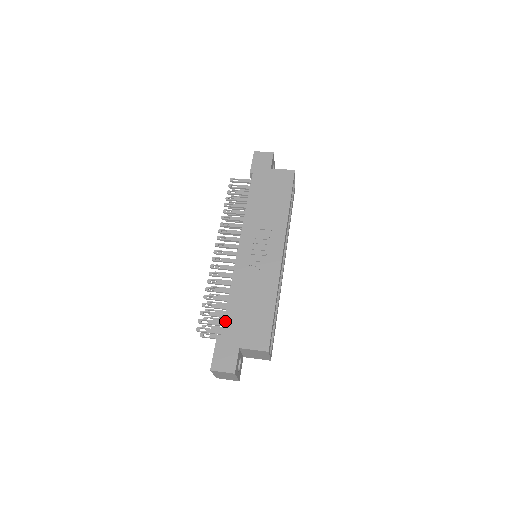
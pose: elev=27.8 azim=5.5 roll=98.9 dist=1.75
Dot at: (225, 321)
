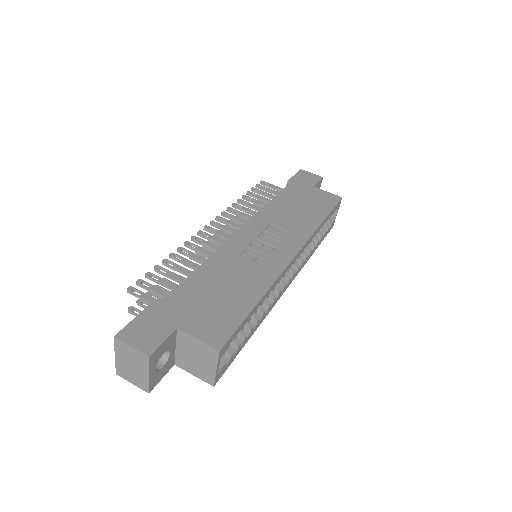
Dot at: (176, 290)
